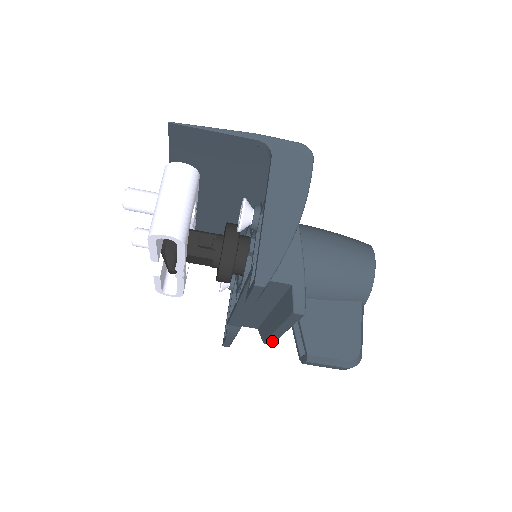
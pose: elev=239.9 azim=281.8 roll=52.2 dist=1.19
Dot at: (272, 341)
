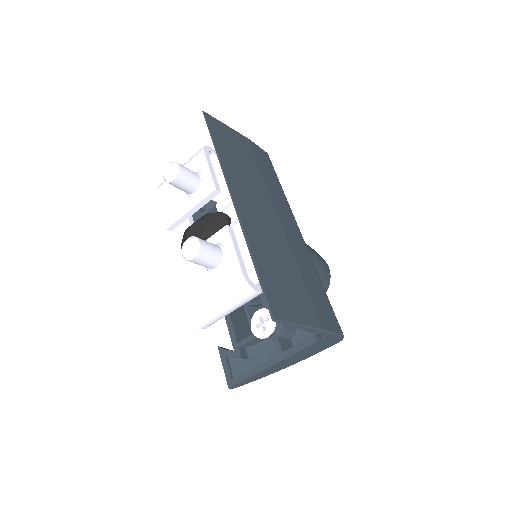
Dot at: occluded
